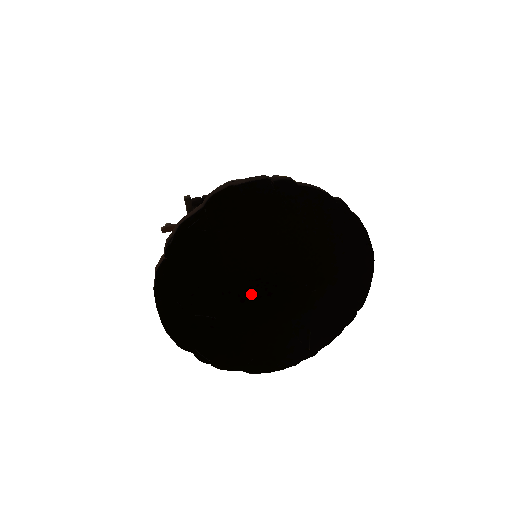
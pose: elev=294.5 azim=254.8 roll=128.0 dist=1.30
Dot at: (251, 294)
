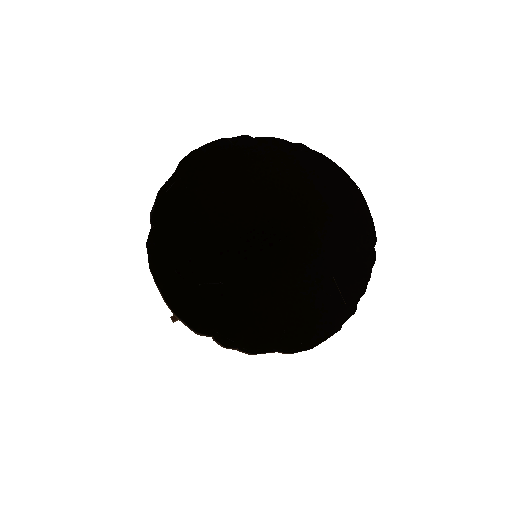
Dot at: (251, 249)
